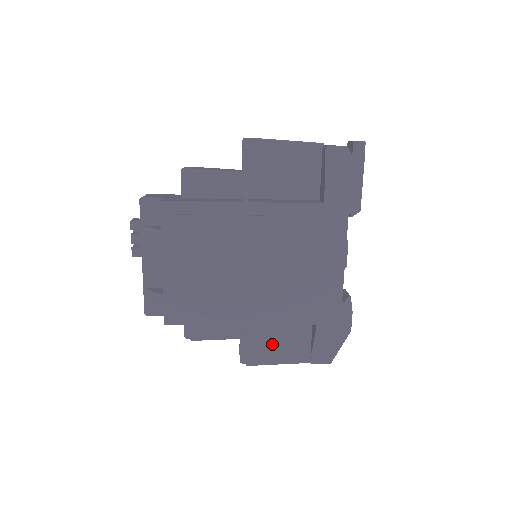
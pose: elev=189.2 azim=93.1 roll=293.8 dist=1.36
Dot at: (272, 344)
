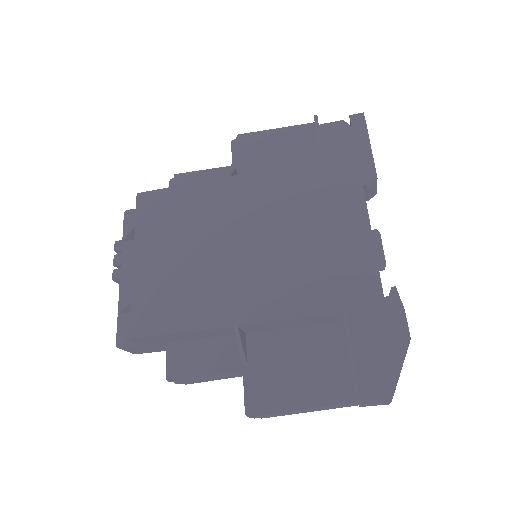
Dot at: (289, 374)
